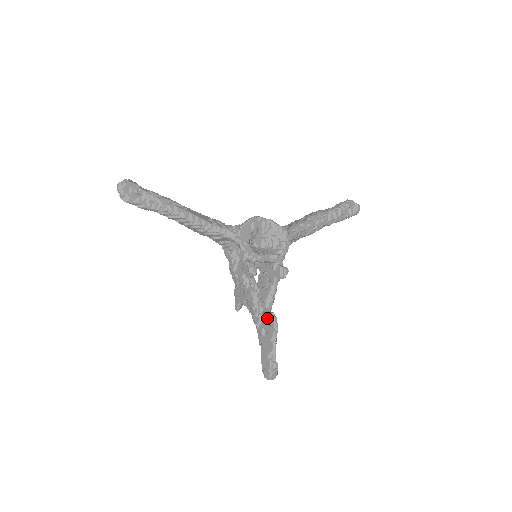
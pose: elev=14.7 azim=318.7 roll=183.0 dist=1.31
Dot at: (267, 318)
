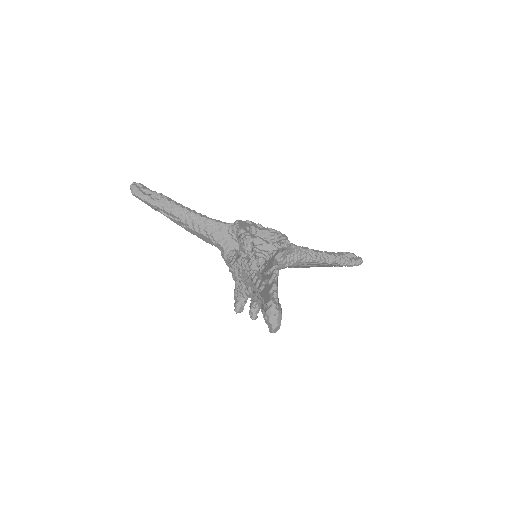
Dot at: (266, 269)
